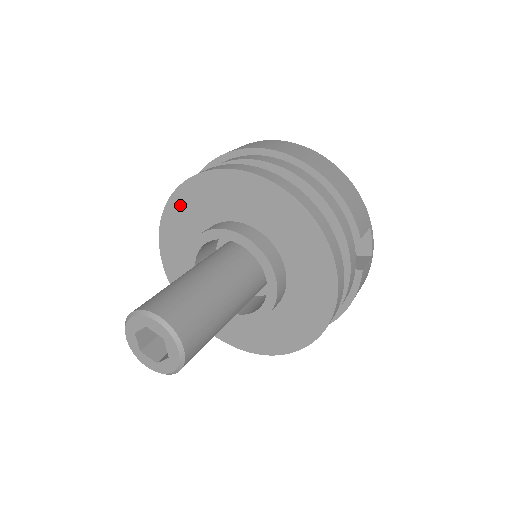
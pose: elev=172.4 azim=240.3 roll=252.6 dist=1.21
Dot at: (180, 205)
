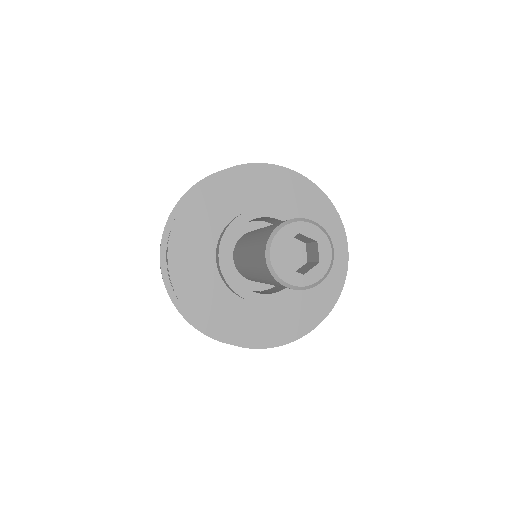
Dot at: (203, 199)
